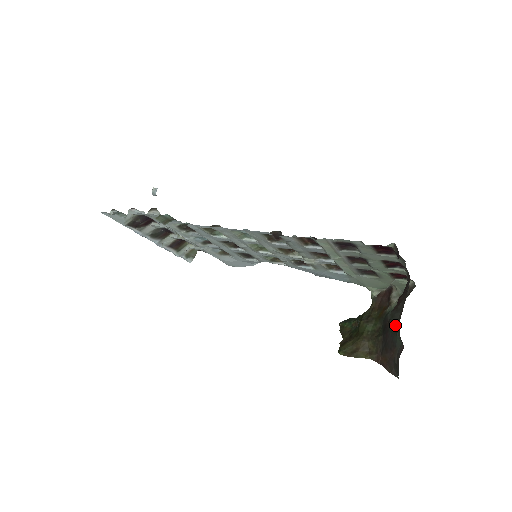
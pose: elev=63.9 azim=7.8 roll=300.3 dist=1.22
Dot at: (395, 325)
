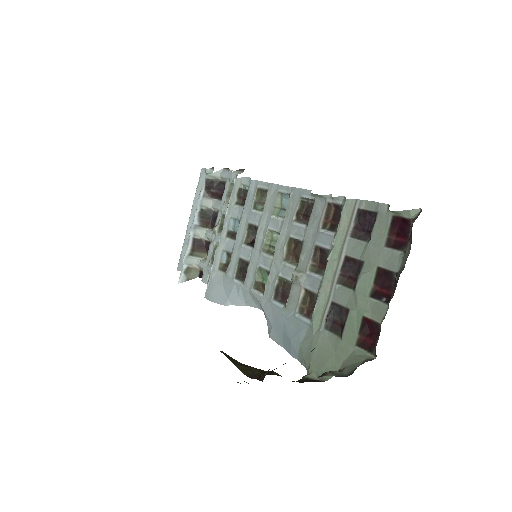
Dot at: occluded
